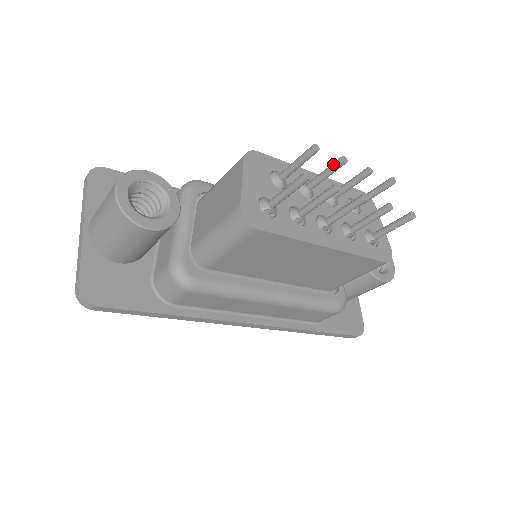
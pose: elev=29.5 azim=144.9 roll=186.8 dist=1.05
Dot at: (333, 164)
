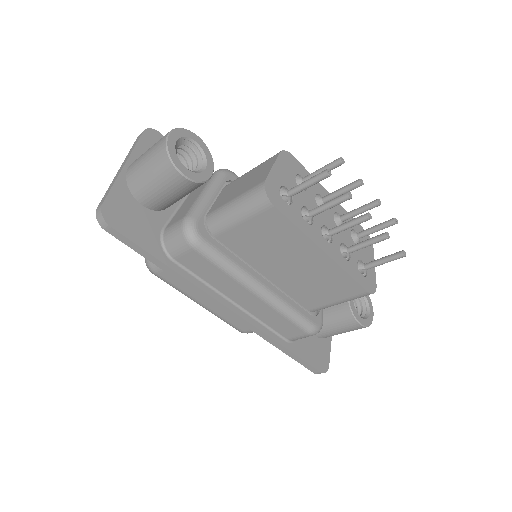
Dot at: (351, 183)
